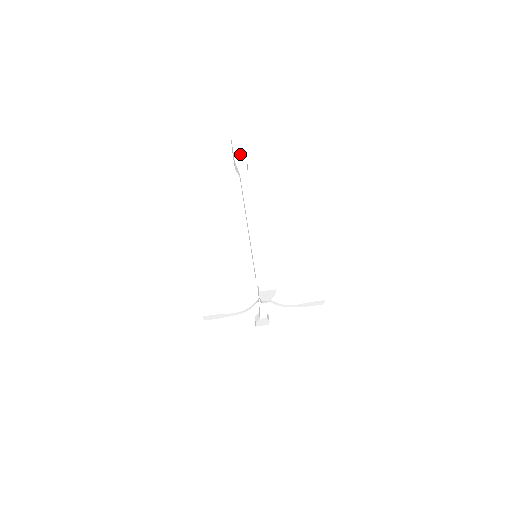
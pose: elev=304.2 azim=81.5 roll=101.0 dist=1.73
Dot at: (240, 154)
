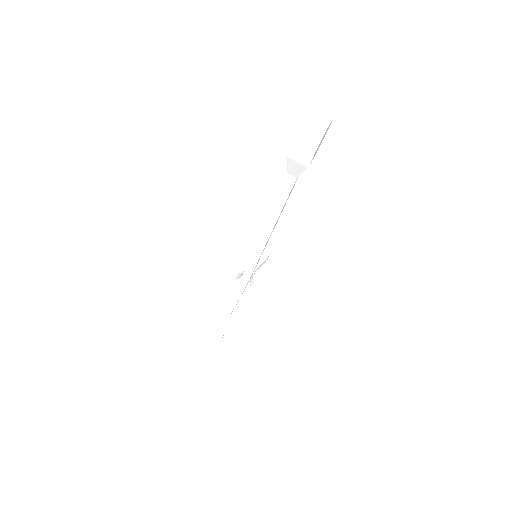
Dot at: (301, 152)
